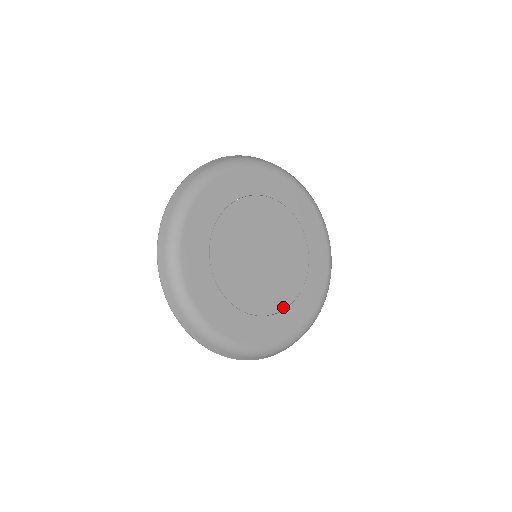
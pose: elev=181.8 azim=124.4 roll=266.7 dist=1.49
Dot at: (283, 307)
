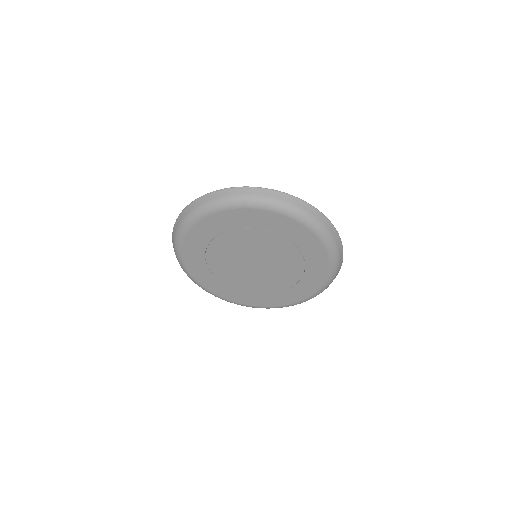
Dot at: (274, 292)
